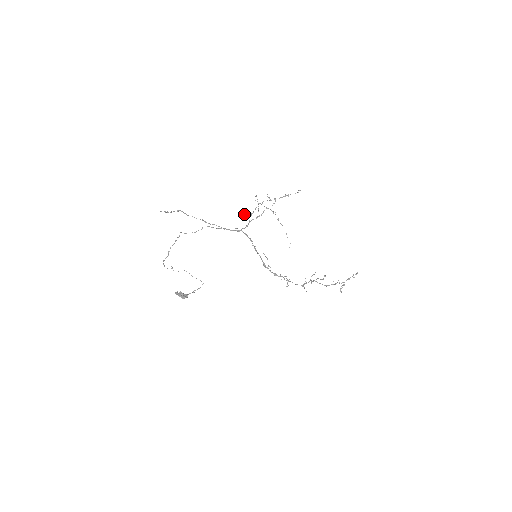
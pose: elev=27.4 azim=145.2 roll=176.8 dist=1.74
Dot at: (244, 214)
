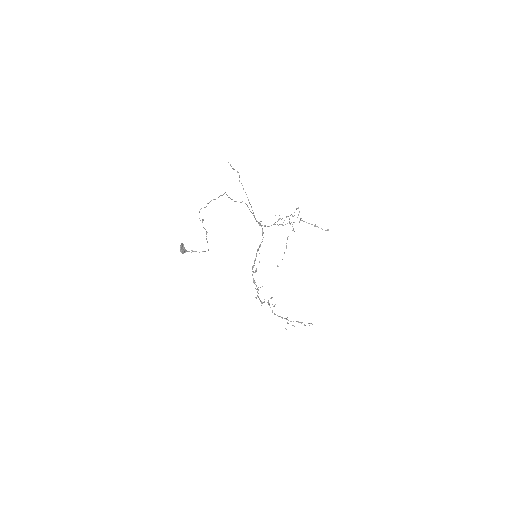
Dot at: occluded
